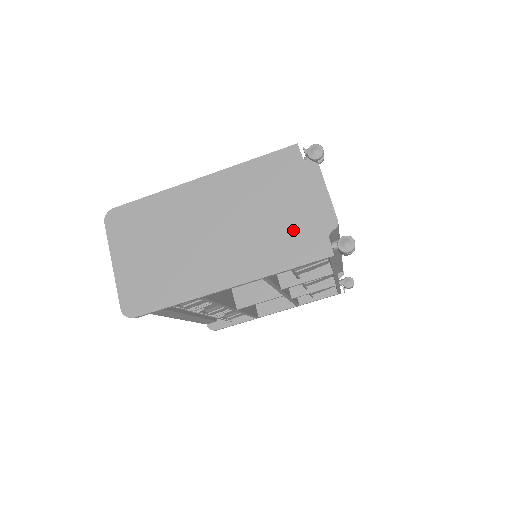
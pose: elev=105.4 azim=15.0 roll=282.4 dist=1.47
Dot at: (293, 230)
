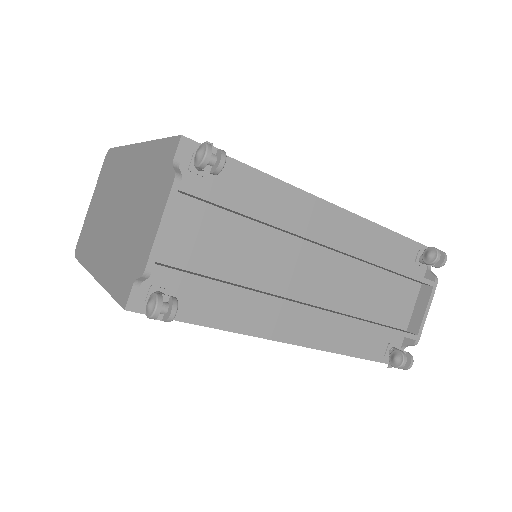
Dot at: (129, 251)
